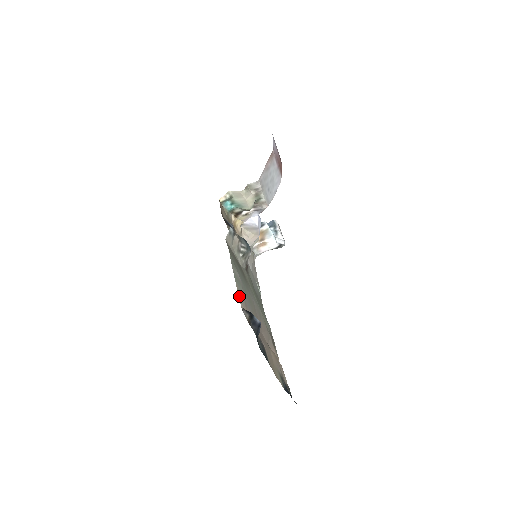
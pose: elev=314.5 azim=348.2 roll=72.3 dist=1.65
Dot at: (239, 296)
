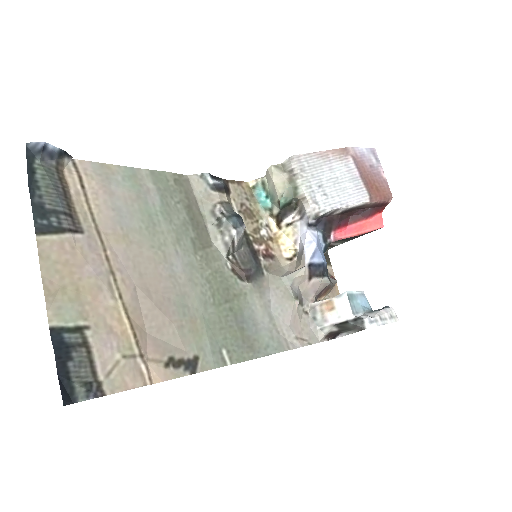
Dot at: (97, 165)
